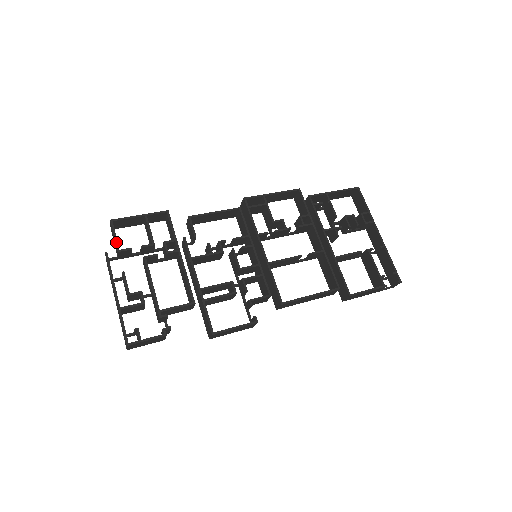
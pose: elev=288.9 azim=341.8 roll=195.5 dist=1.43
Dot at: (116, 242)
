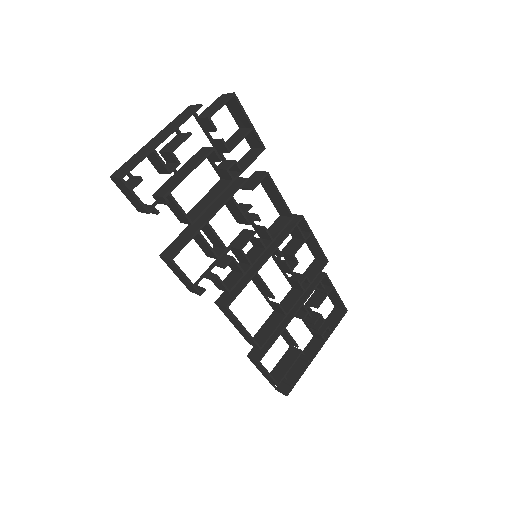
Dot at: (216, 110)
